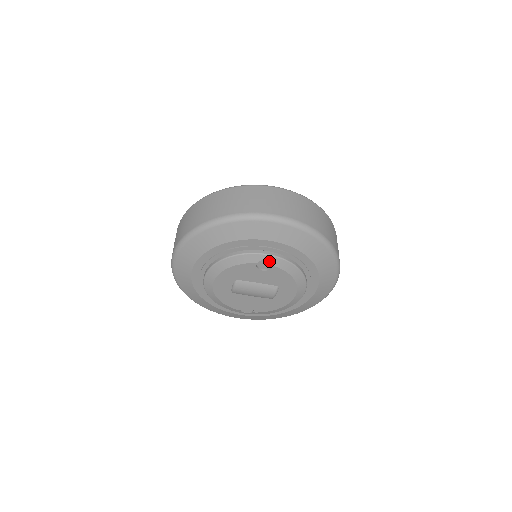
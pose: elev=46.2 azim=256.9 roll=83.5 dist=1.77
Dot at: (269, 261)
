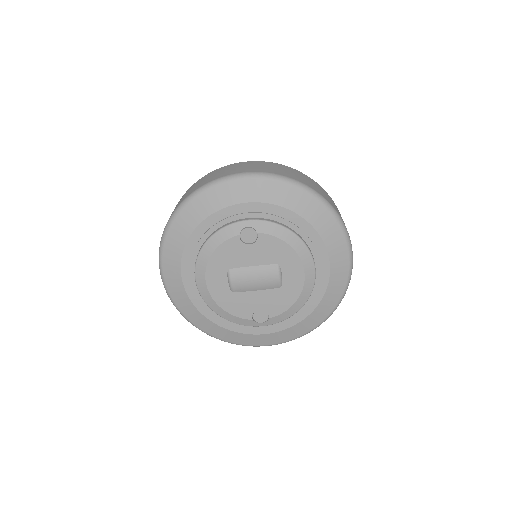
Dot at: (251, 228)
